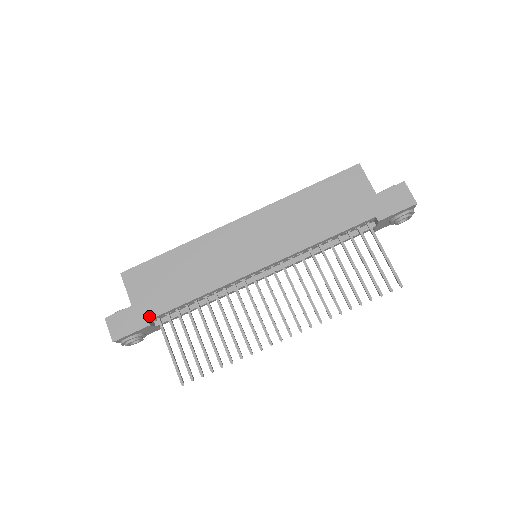
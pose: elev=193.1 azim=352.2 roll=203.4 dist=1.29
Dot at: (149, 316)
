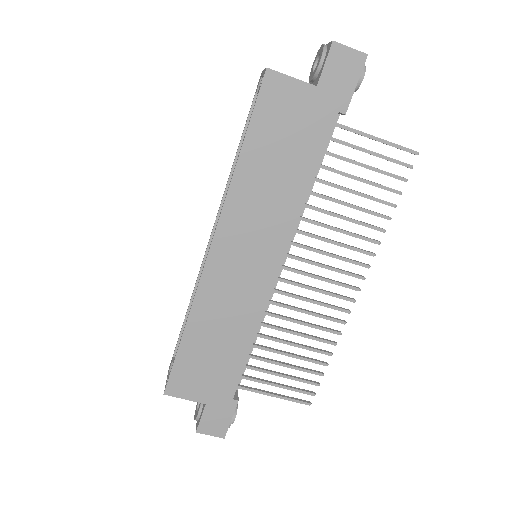
Dot at: (229, 396)
